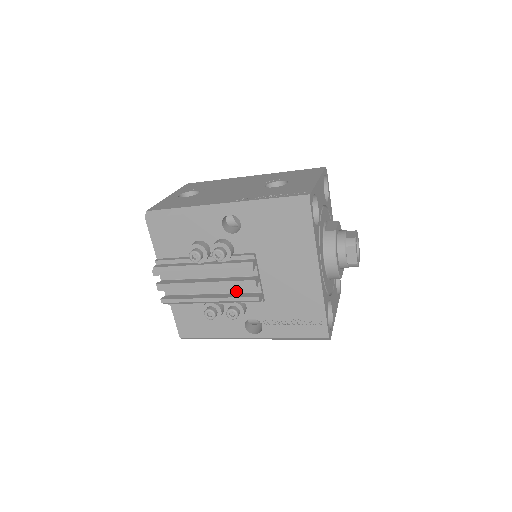
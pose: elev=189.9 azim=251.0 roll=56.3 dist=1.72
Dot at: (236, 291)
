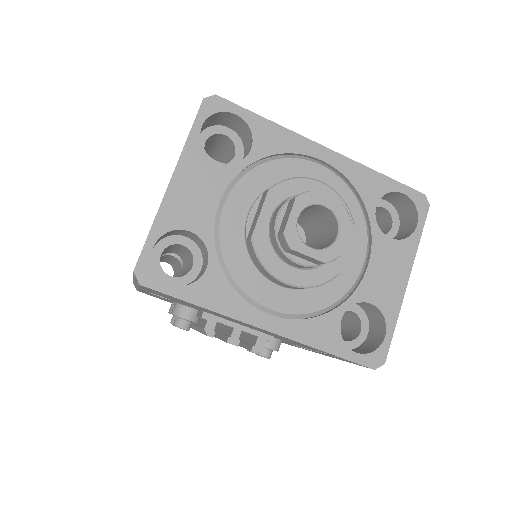
Dot at: occluded
